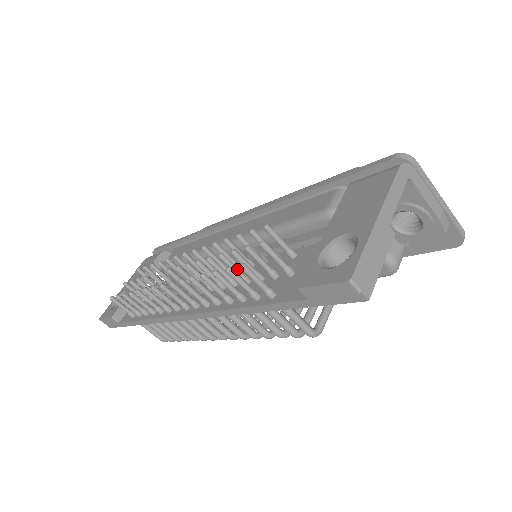
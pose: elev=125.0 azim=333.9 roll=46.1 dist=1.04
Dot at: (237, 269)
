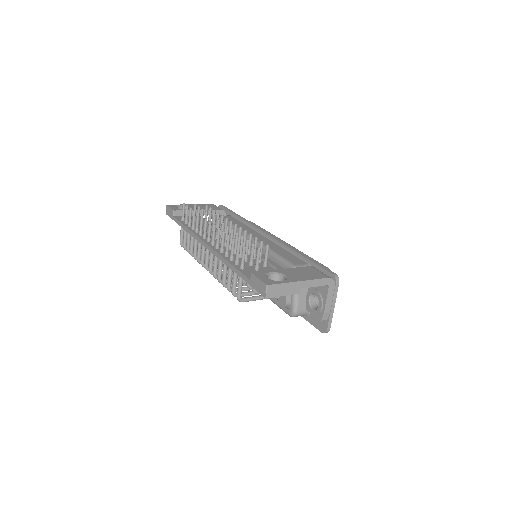
Dot at: (242, 248)
